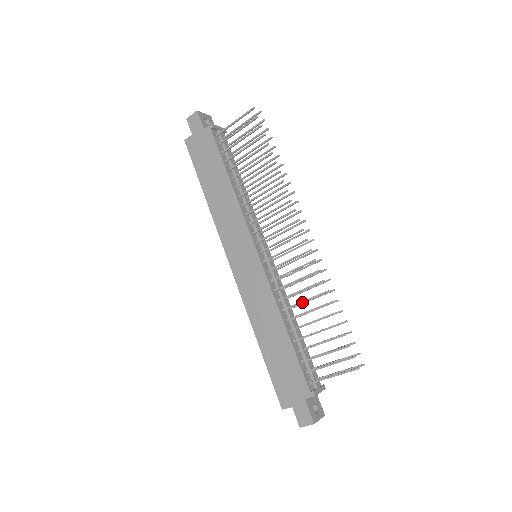
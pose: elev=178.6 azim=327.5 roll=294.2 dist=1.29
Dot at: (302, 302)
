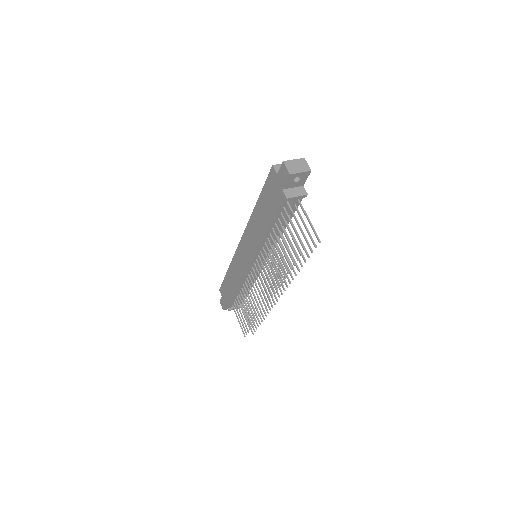
Dot at: (249, 300)
